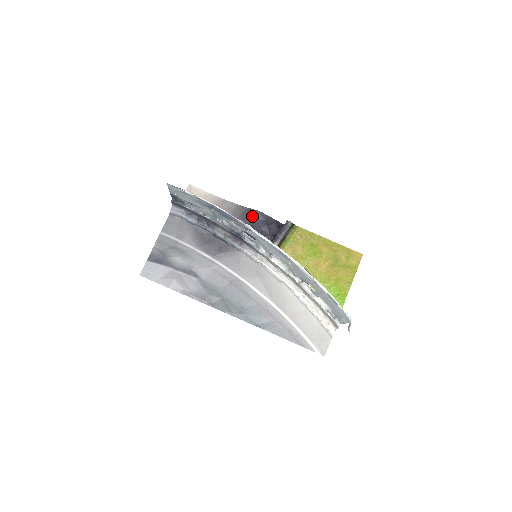
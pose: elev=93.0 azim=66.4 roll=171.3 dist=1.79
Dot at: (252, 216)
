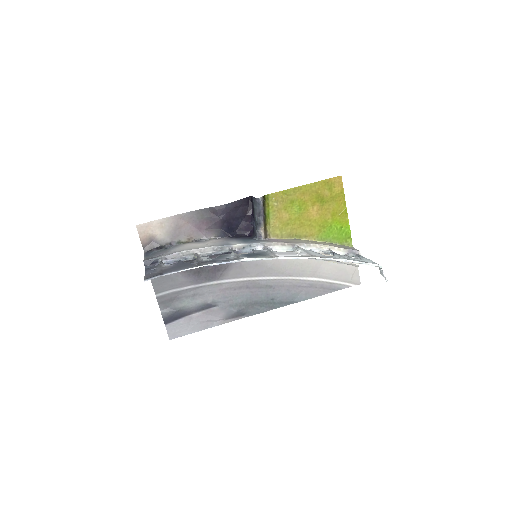
Dot at: (219, 214)
